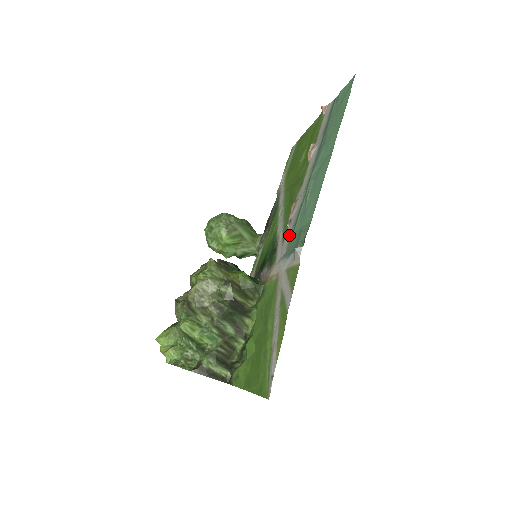
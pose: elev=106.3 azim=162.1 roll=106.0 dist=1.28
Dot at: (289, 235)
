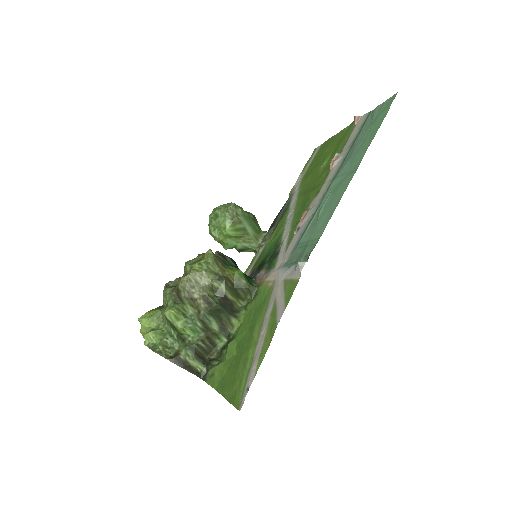
Dot at: (294, 244)
